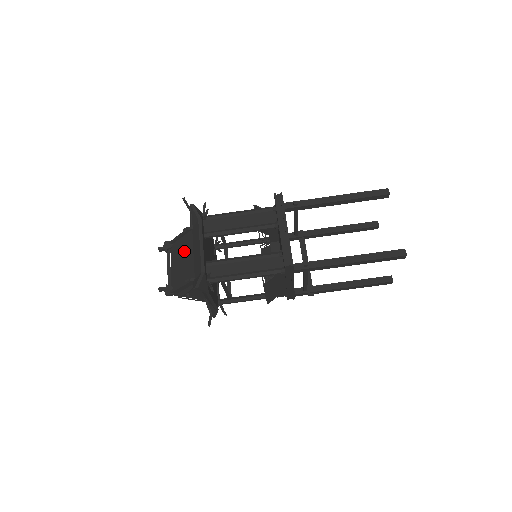
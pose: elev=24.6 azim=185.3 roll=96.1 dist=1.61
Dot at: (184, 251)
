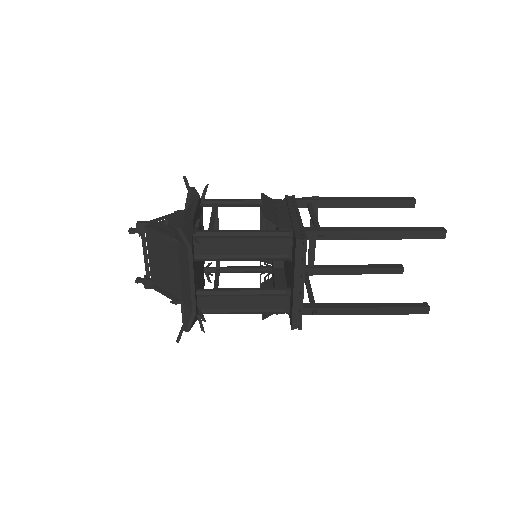
Dot at: (166, 256)
